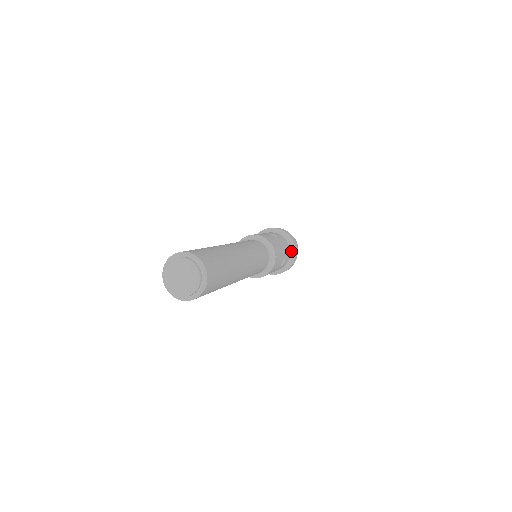
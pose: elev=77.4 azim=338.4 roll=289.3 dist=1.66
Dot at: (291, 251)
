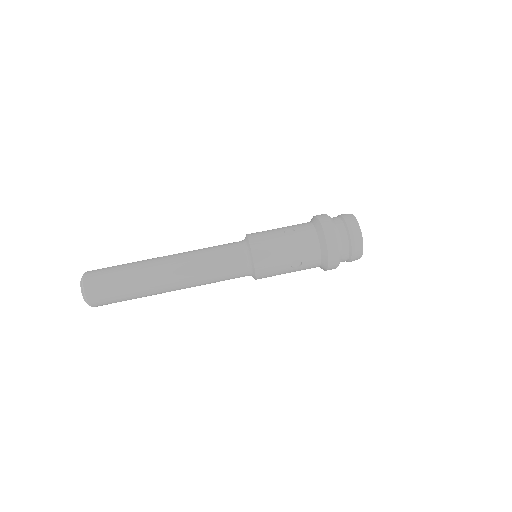
Dot at: (322, 250)
